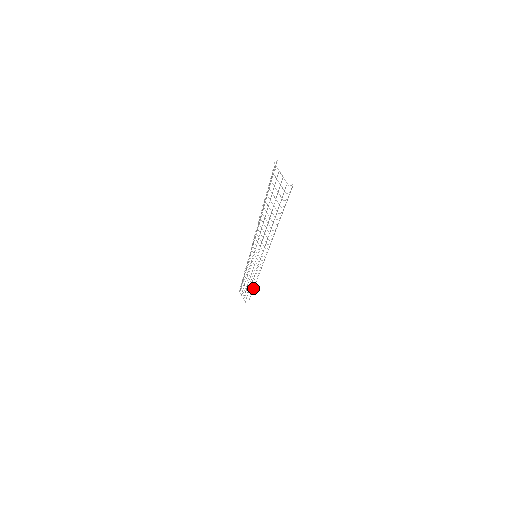
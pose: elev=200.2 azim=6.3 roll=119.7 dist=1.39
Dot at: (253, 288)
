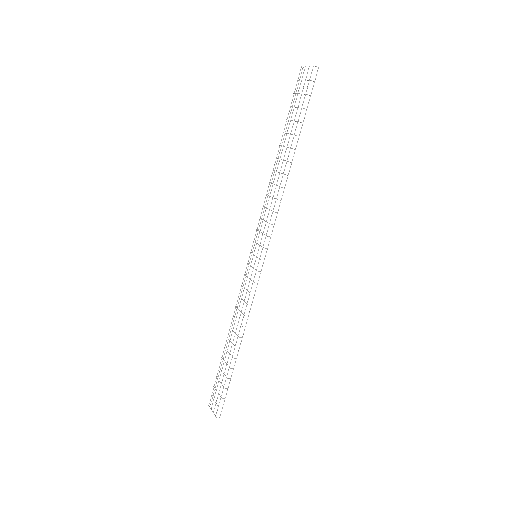
Dot at: occluded
